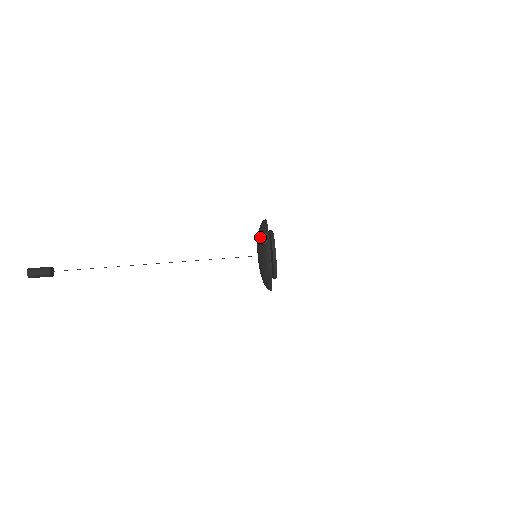
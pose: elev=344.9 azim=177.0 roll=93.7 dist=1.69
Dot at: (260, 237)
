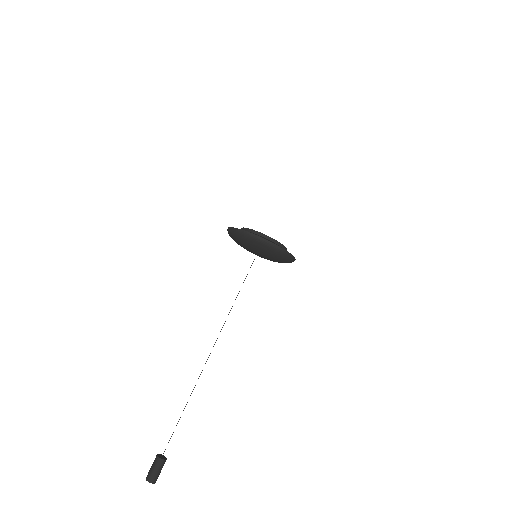
Dot at: occluded
